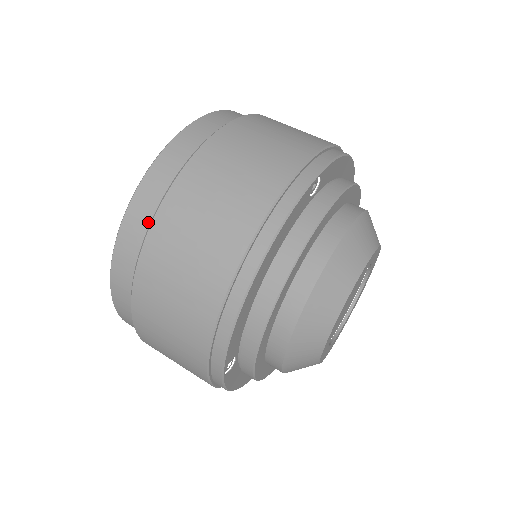
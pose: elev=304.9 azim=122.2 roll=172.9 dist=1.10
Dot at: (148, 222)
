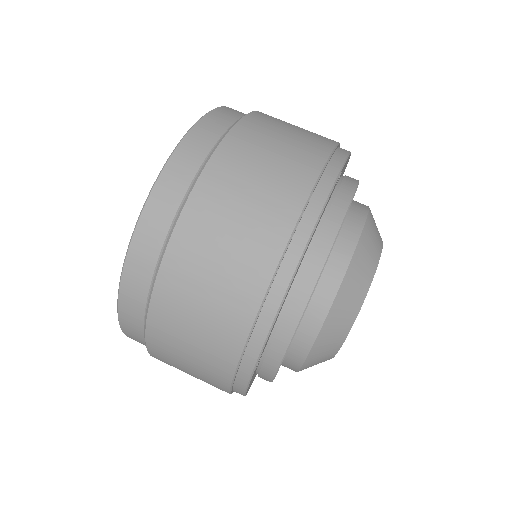
Dot at: (175, 210)
